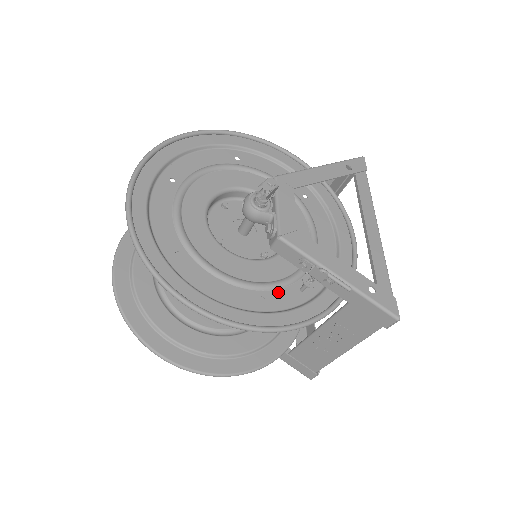
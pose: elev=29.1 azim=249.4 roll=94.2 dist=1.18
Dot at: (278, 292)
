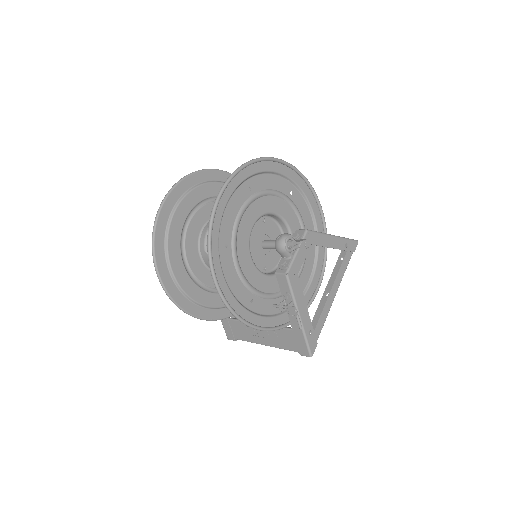
Dot at: (262, 300)
